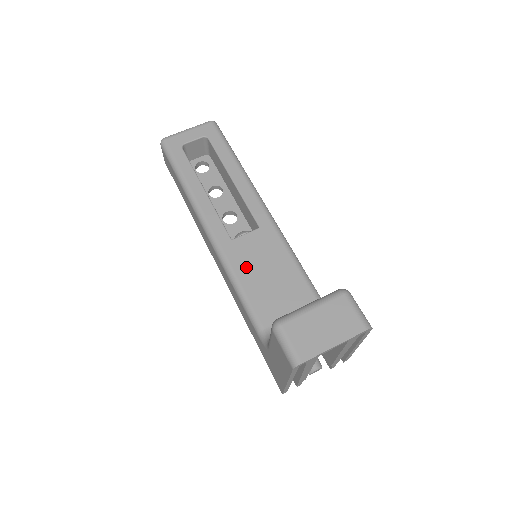
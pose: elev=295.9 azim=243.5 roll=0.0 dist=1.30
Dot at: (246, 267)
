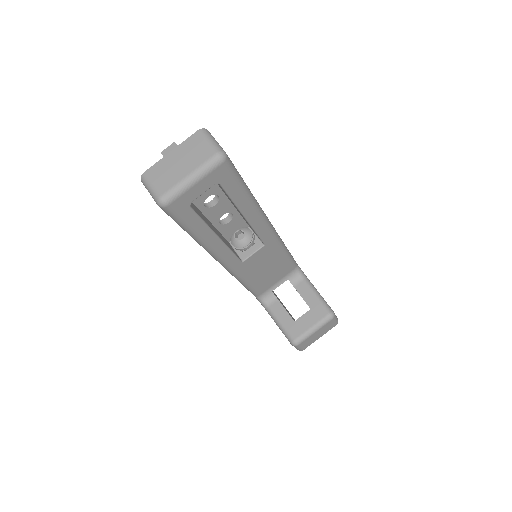
Dot at: (252, 273)
